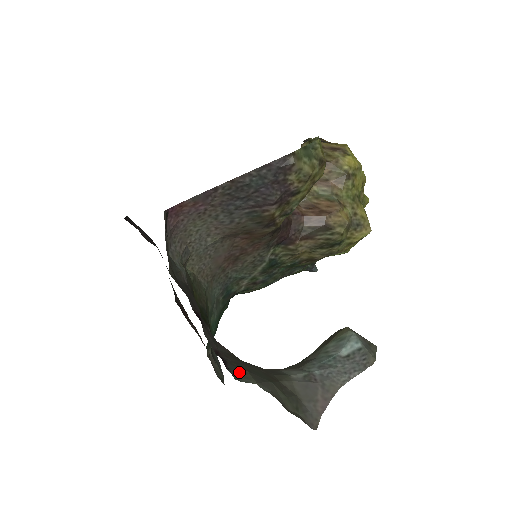
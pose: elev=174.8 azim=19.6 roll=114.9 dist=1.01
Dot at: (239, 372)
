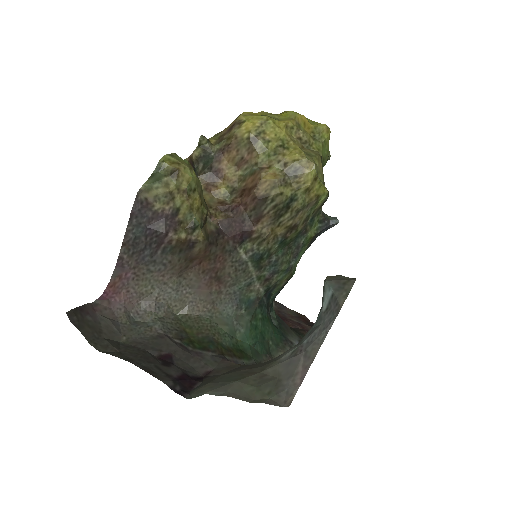
Dot at: (198, 389)
